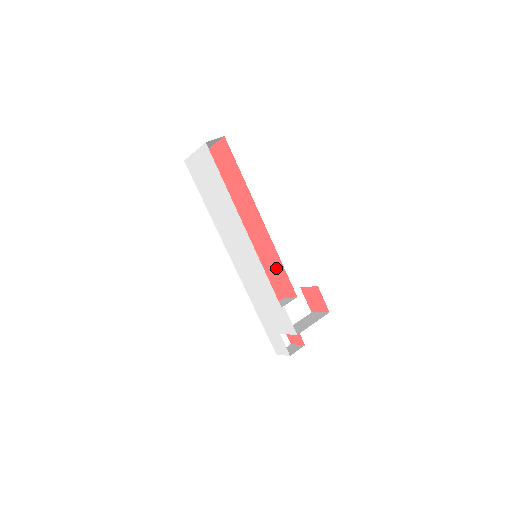
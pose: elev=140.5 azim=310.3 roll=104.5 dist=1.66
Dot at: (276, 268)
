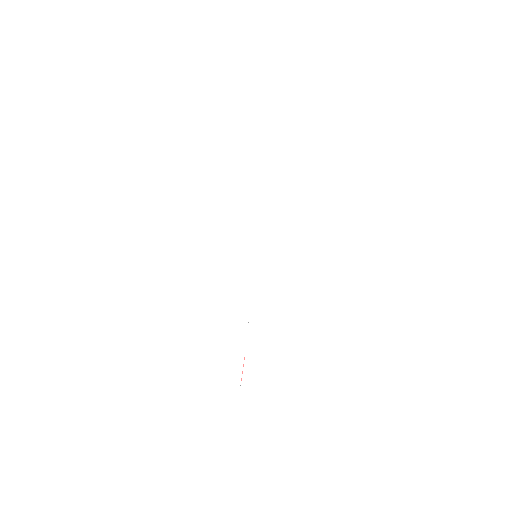
Dot at: occluded
